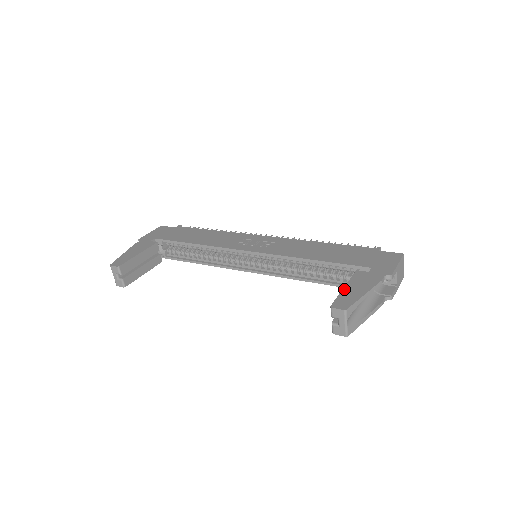
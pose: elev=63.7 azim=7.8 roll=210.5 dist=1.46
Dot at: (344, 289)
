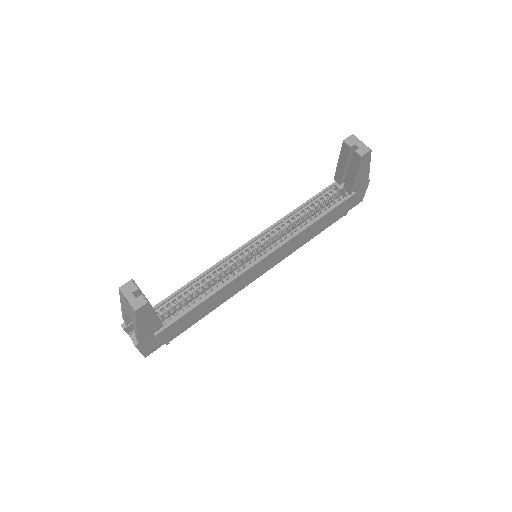
Dot at: (339, 158)
